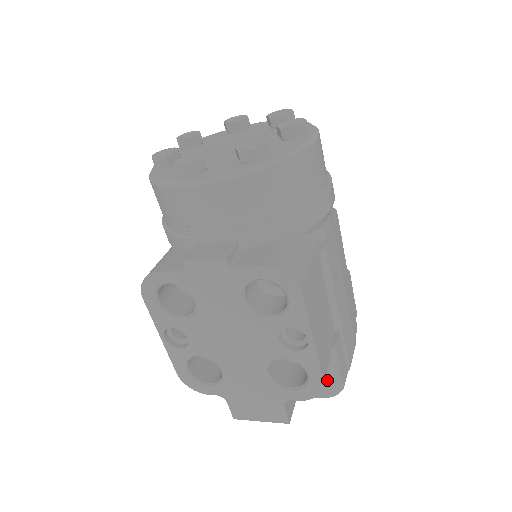
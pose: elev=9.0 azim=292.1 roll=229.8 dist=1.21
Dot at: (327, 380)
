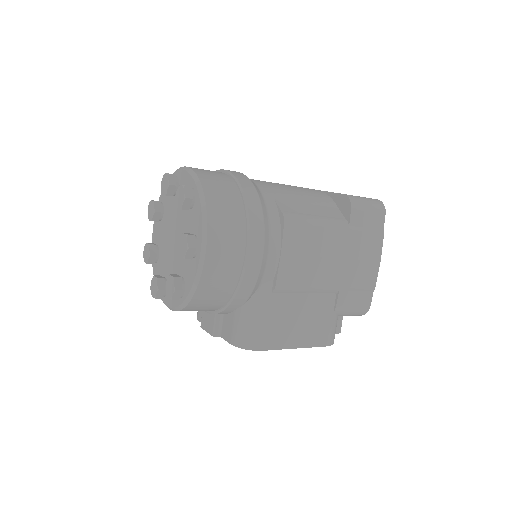
Dot at: occluded
